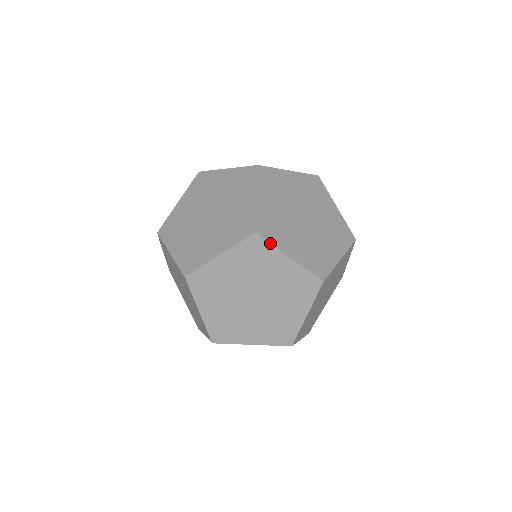
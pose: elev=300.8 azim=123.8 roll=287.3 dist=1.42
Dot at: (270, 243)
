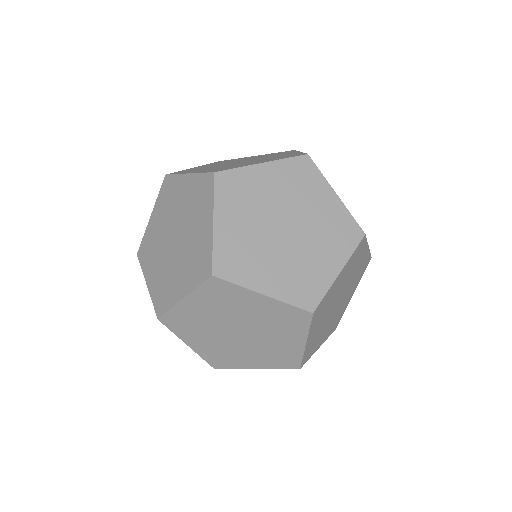
Dot at: (234, 283)
